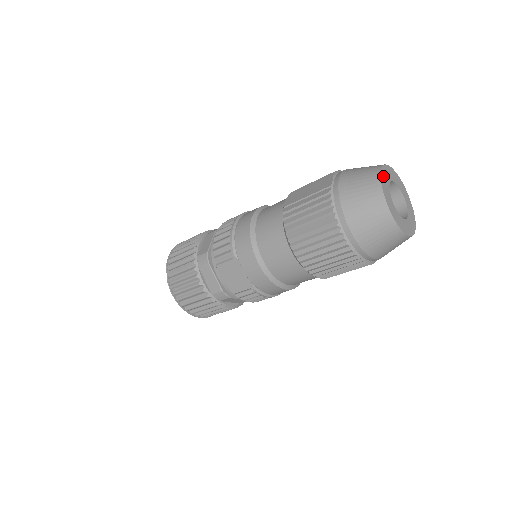
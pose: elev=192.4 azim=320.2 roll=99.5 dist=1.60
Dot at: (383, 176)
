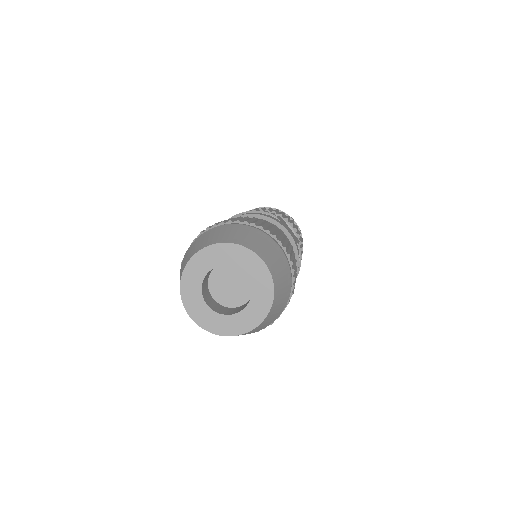
Dot at: (192, 268)
